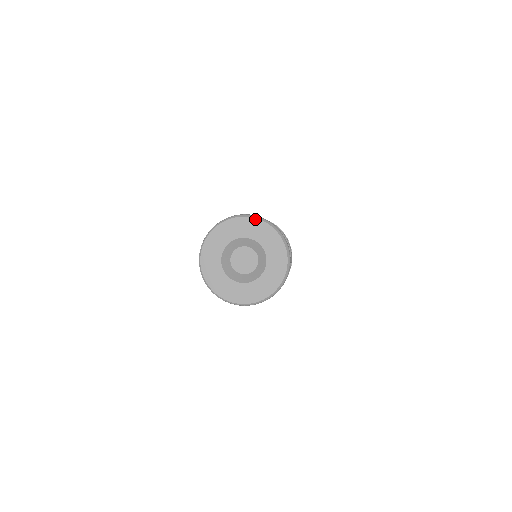
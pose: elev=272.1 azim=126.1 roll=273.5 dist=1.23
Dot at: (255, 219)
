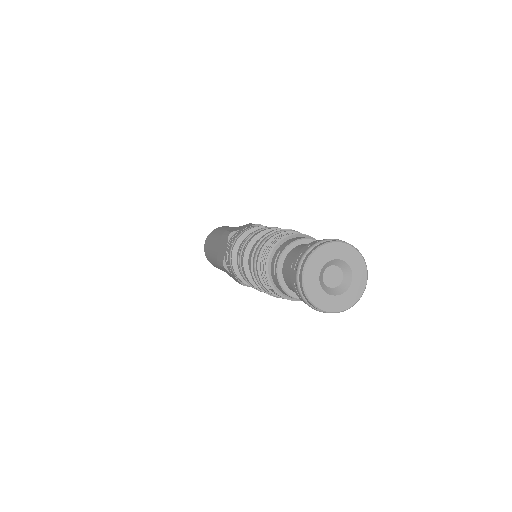
Dot at: (332, 243)
